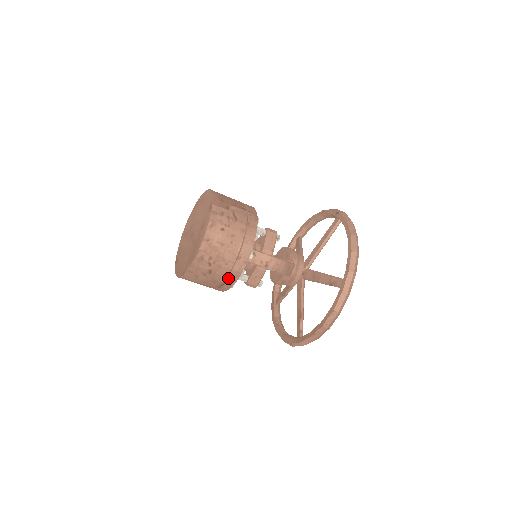
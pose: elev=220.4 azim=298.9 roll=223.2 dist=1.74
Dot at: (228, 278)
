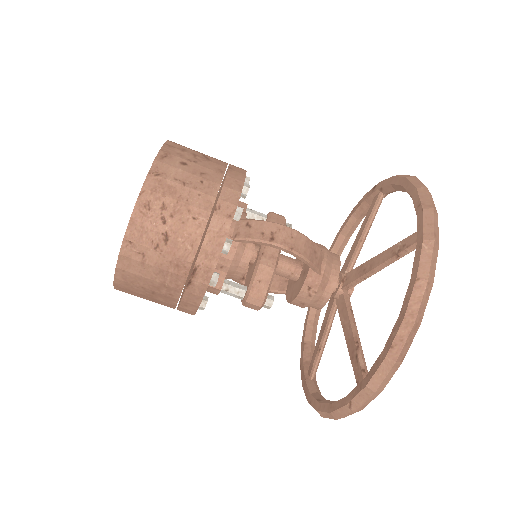
Dot at: (202, 252)
